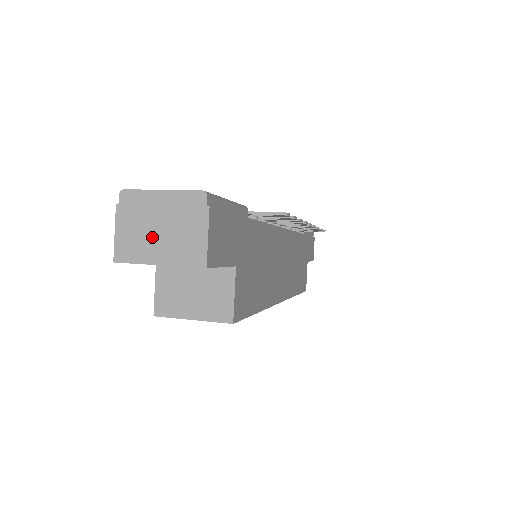
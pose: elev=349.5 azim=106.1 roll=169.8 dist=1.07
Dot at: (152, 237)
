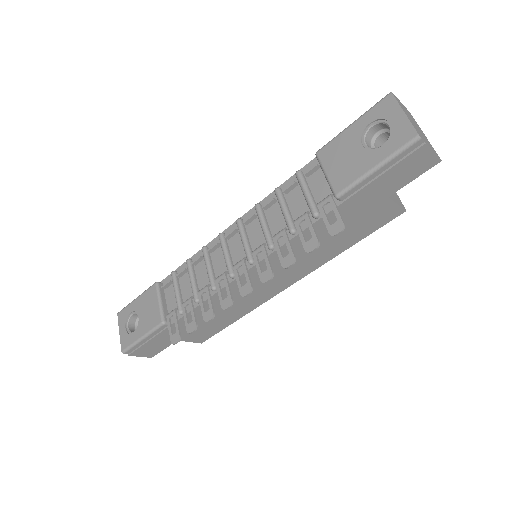
Dot at: occluded
